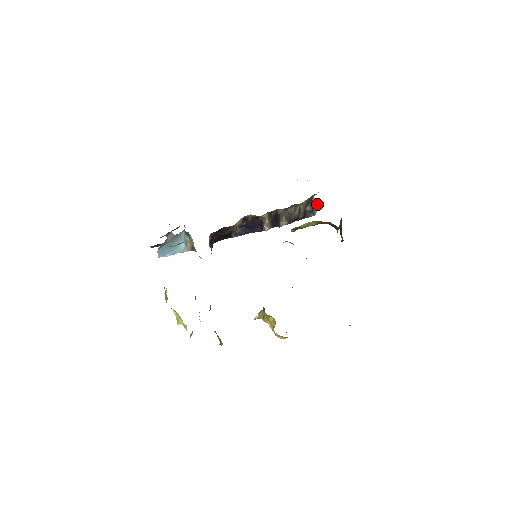
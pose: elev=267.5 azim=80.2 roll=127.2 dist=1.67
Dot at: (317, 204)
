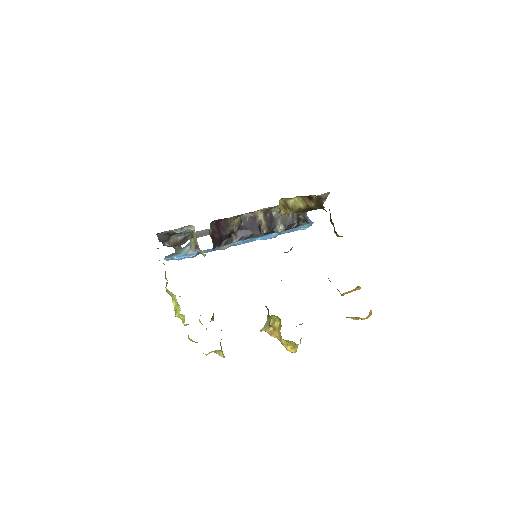
Dot at: (311, 221)
